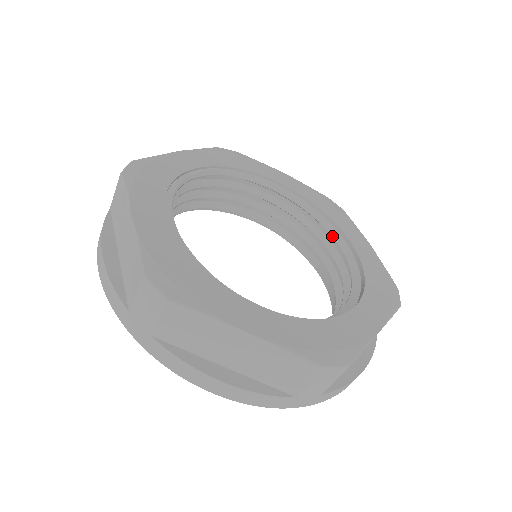
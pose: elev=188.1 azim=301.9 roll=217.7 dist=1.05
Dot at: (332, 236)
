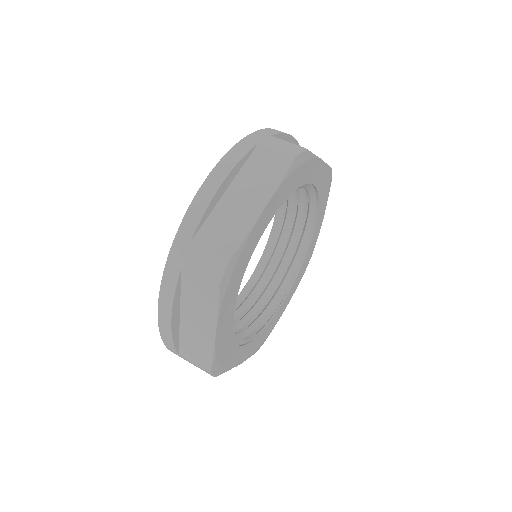
Dot at: (308, 218)
